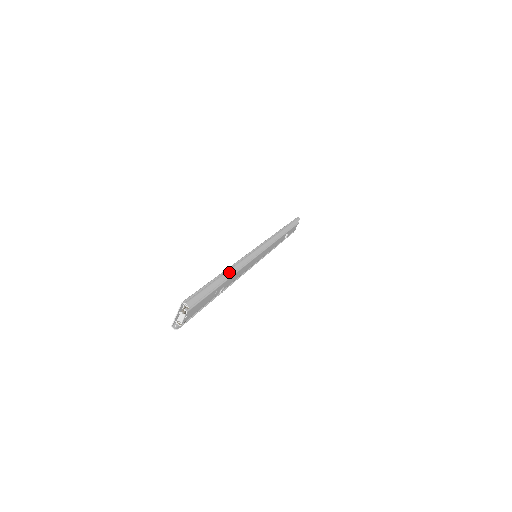
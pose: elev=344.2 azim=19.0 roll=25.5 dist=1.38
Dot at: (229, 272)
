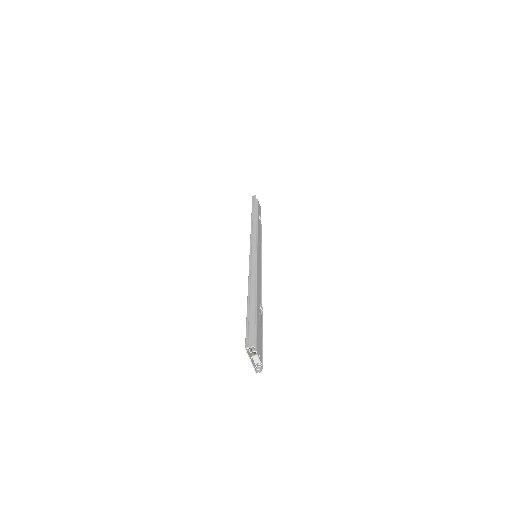
Dot at: (252, 289)
